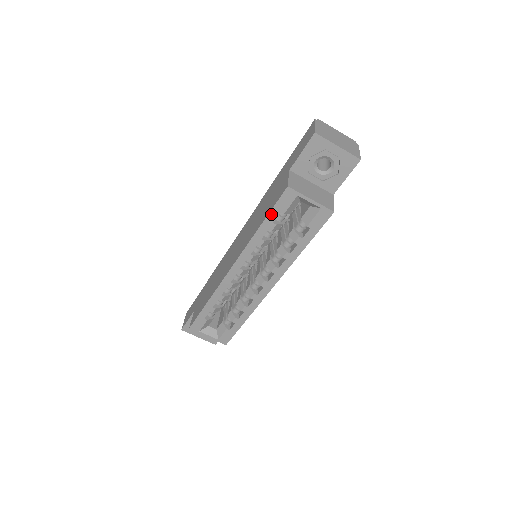
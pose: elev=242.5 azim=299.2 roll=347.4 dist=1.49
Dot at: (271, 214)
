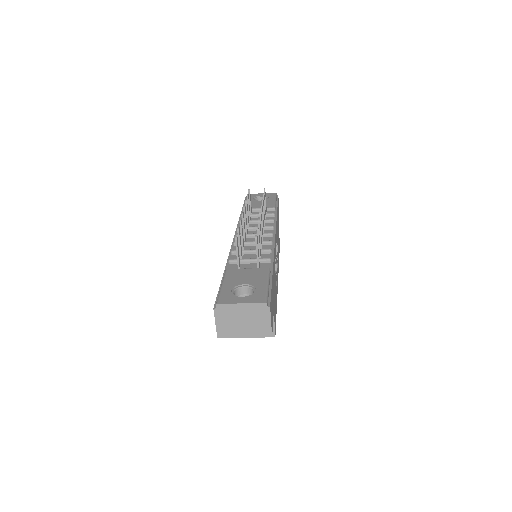
Dot at: occluded
